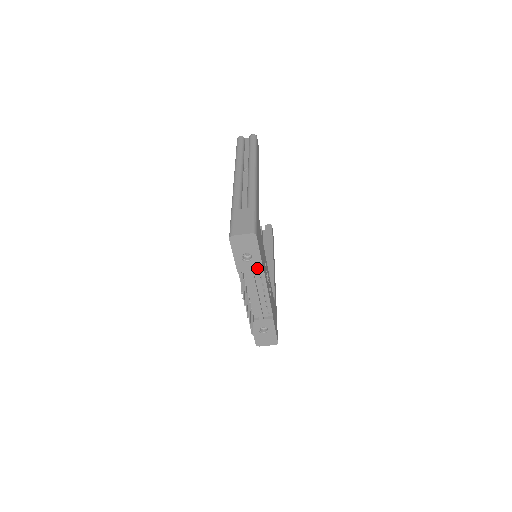
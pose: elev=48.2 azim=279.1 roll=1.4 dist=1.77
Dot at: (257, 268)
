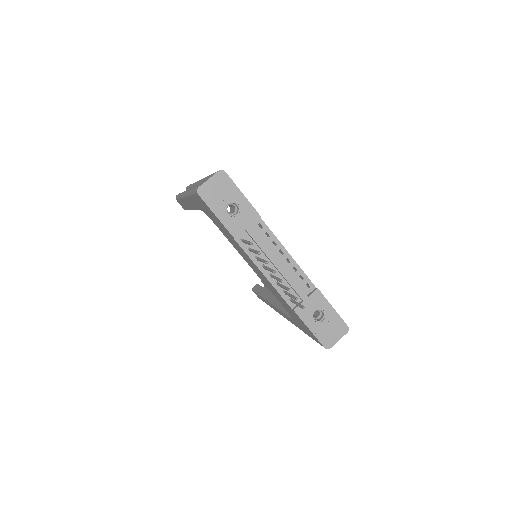
Dot at: (253, 219)
